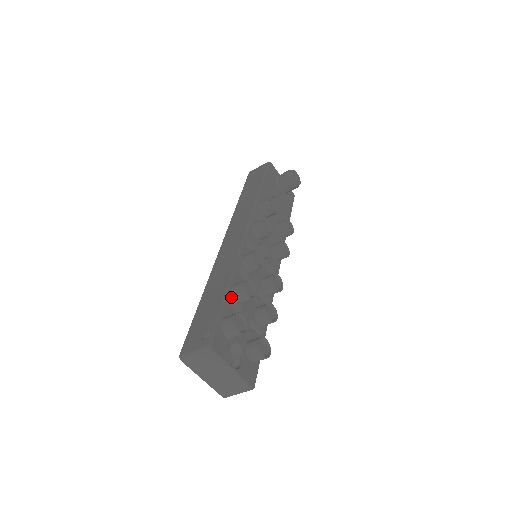
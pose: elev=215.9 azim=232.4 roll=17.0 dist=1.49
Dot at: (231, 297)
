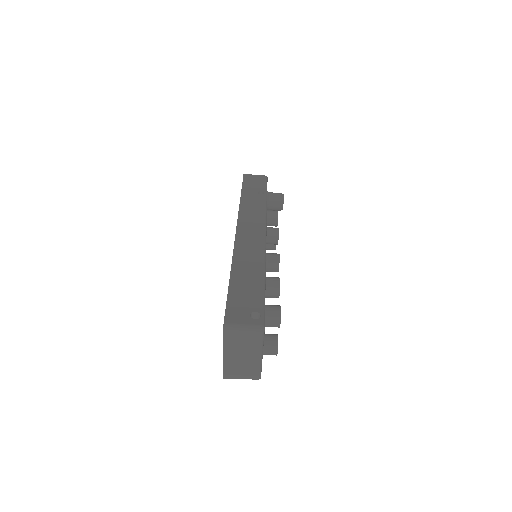
Dot at: occluded
